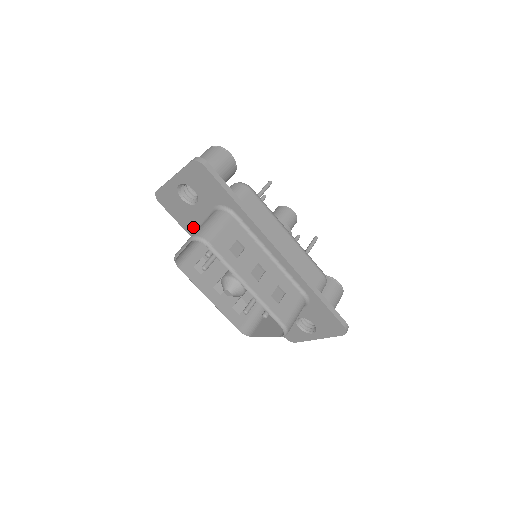
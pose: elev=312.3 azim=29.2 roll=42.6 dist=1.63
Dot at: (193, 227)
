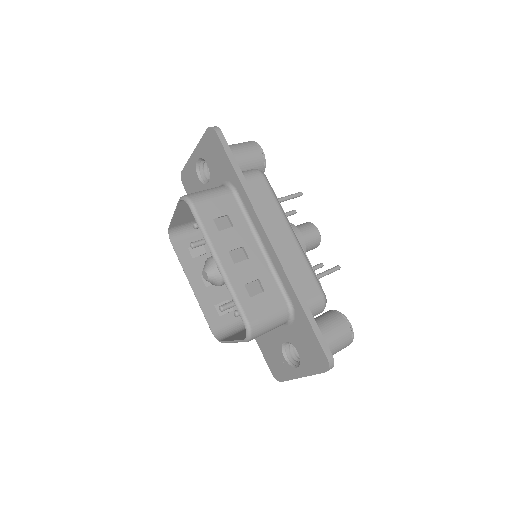
Dot at: occluded
